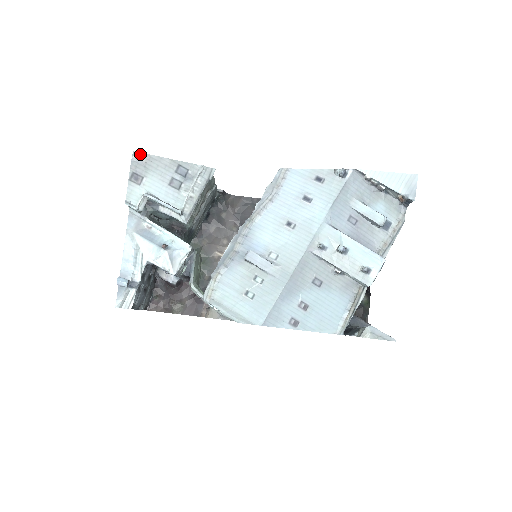
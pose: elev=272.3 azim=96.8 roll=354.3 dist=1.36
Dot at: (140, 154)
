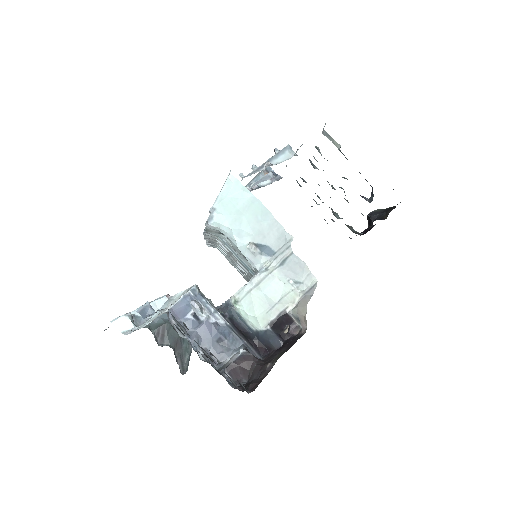
Dot at: occluded
